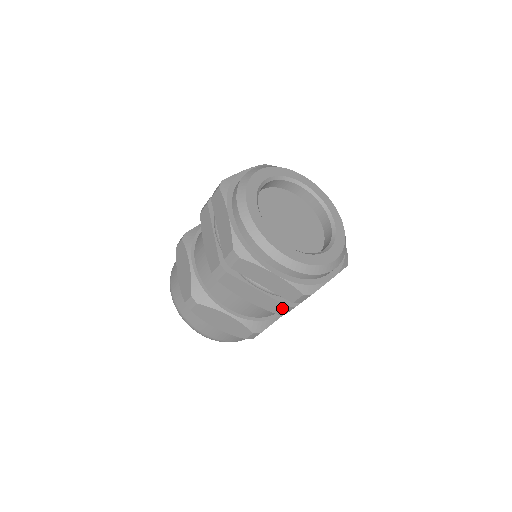
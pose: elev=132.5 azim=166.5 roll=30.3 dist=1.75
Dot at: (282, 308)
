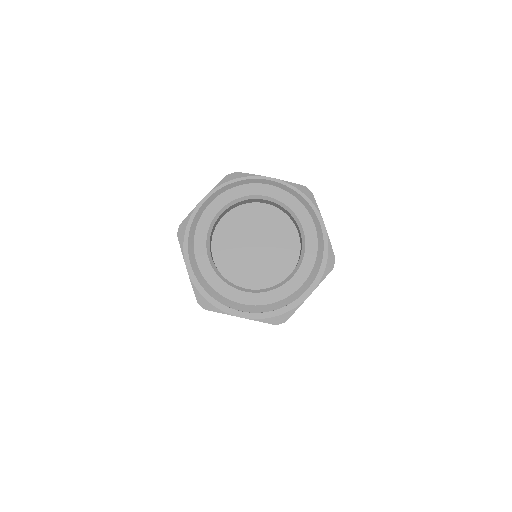
Dot at: occluded
